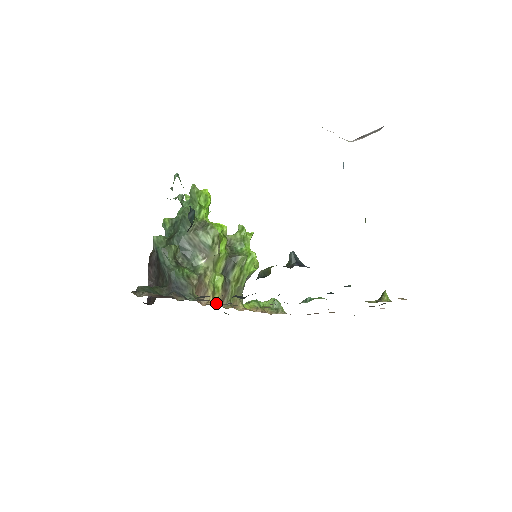
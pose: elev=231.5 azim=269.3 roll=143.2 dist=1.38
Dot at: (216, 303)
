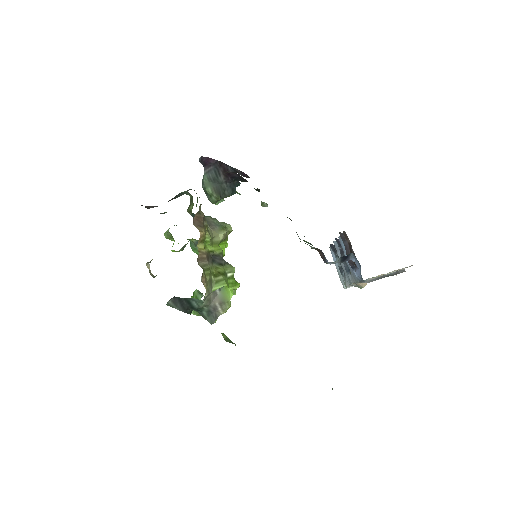
Dot at: (198, 248)
